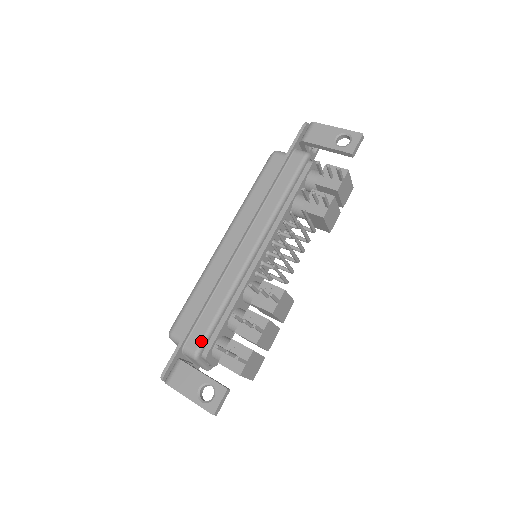
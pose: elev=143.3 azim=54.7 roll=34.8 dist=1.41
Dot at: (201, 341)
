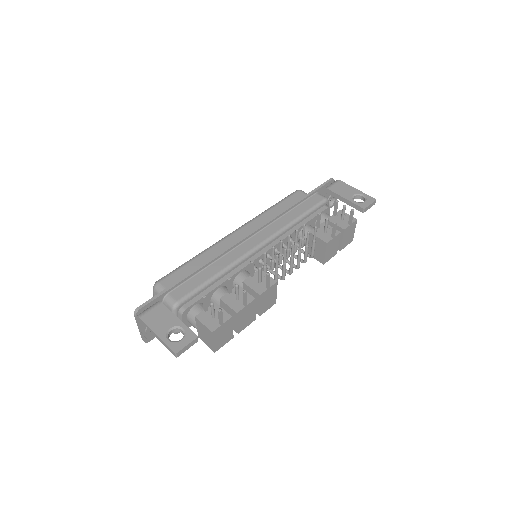
Dot at: (186, 295)
